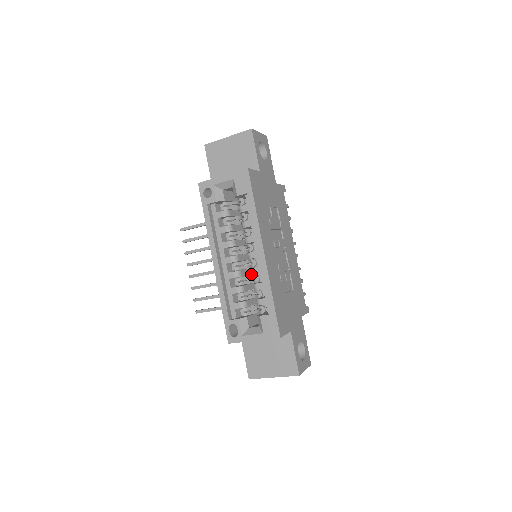
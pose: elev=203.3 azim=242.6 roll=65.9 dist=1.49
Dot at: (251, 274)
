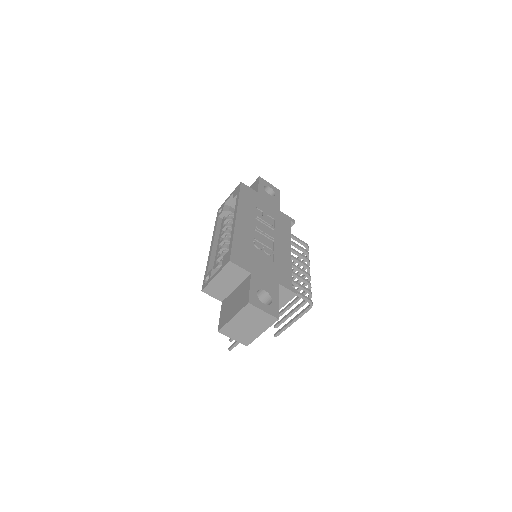
Dot at: occluded
